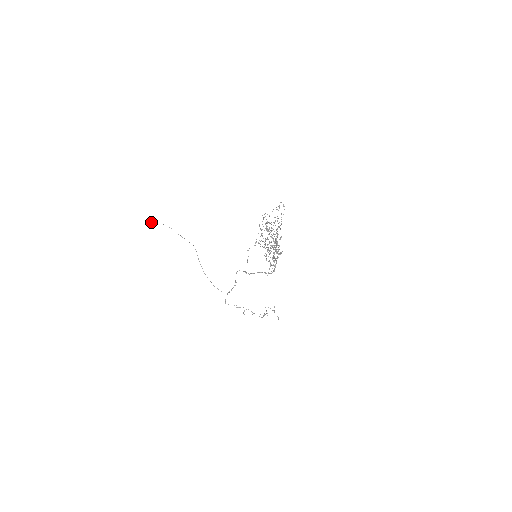
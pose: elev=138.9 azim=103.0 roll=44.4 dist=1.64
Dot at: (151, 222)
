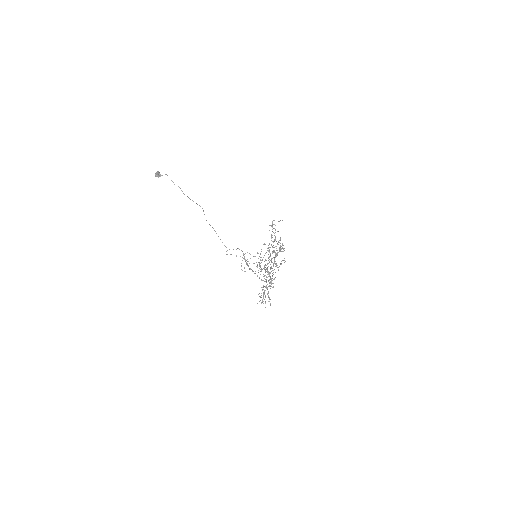
Dot at: (157, 176)
